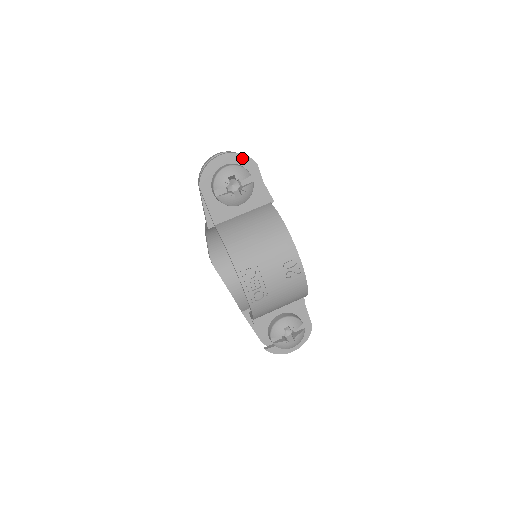
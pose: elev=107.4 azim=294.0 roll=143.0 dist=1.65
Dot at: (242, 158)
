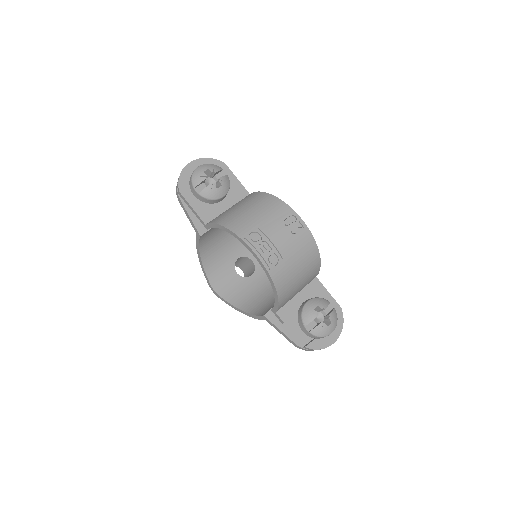
Dot at: (210, 161)
